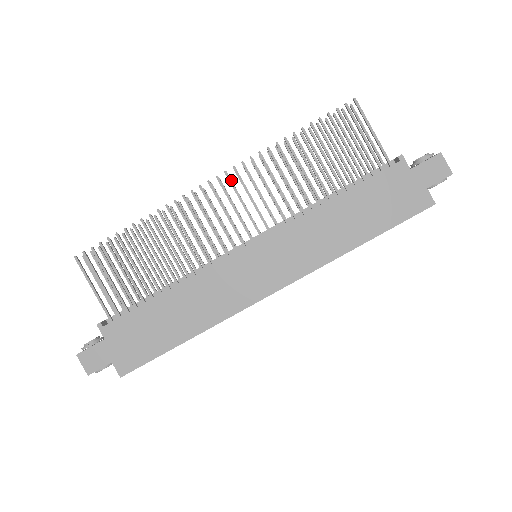
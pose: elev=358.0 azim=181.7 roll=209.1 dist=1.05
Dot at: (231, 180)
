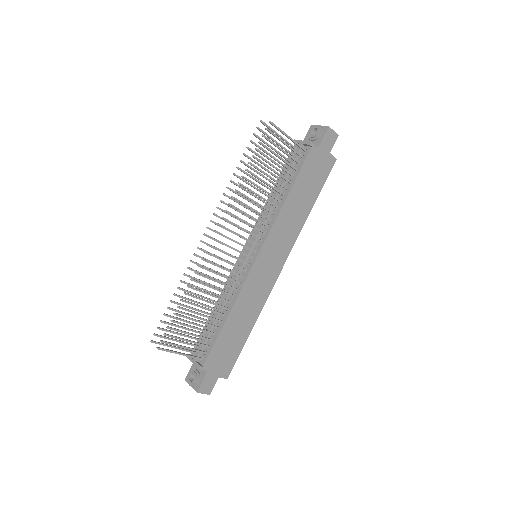
Dot at: (225, 227)
